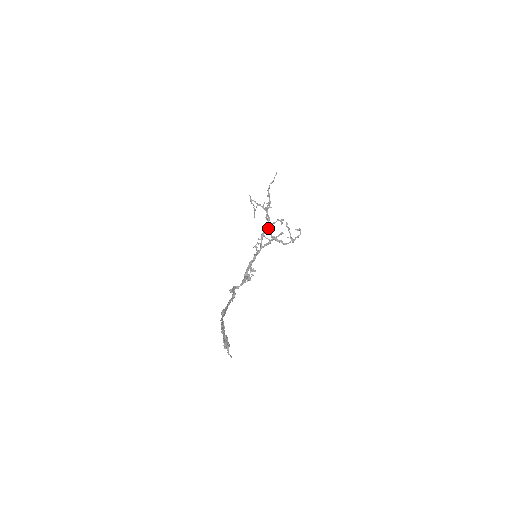
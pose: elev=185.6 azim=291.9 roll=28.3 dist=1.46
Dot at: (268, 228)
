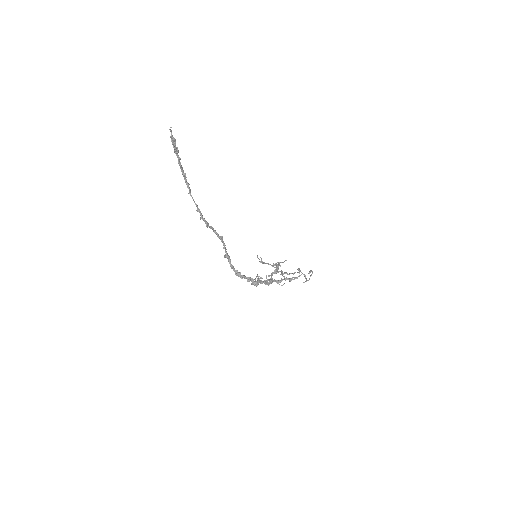
Dot at: (278, 271)
